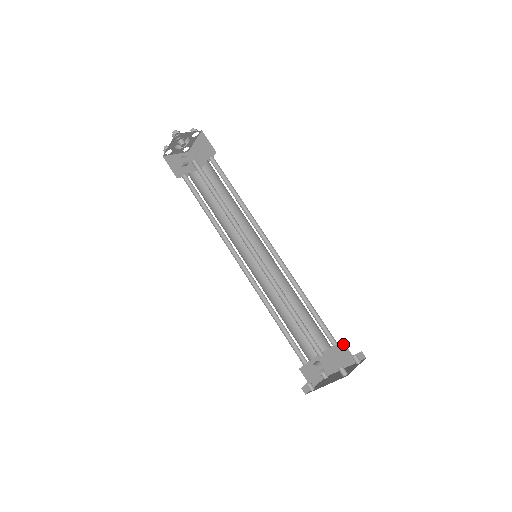
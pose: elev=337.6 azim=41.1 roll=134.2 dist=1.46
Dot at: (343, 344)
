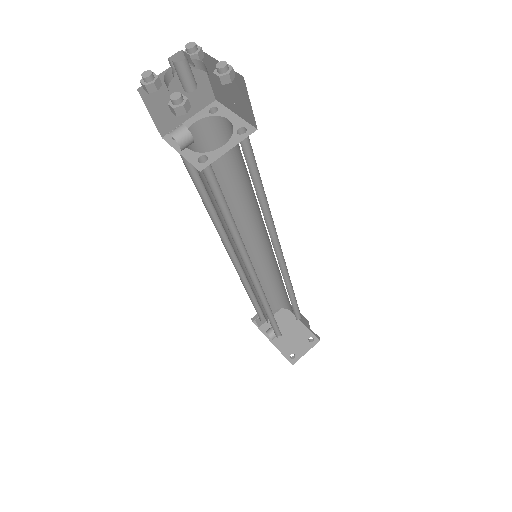
Dot at: (307, 321)
